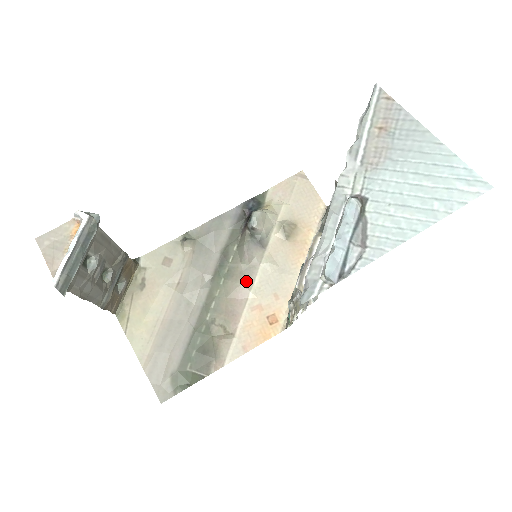
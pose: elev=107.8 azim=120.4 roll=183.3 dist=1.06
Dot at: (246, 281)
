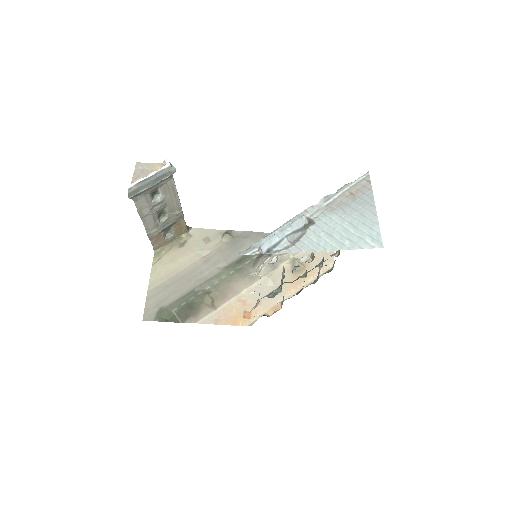
Dot at: (247, 281)
